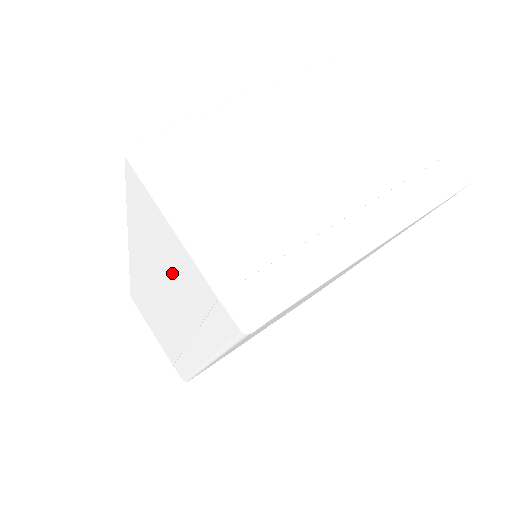
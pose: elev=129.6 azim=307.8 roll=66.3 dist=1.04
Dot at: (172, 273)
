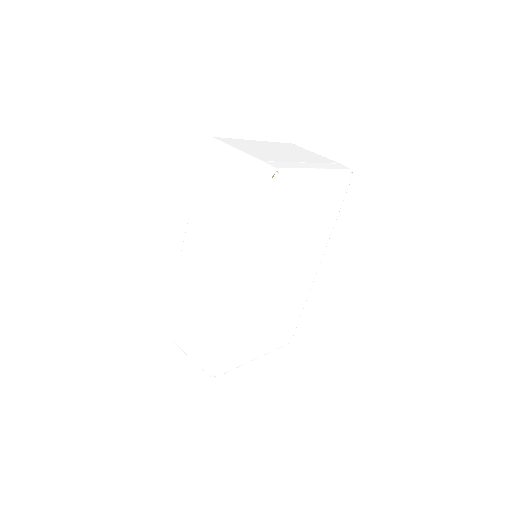
Dot at: (224, 200)
